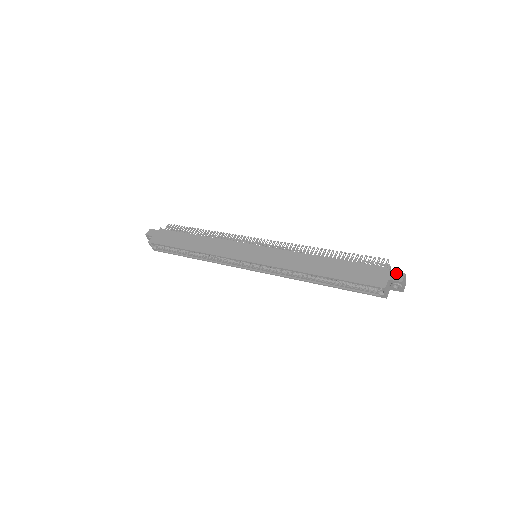
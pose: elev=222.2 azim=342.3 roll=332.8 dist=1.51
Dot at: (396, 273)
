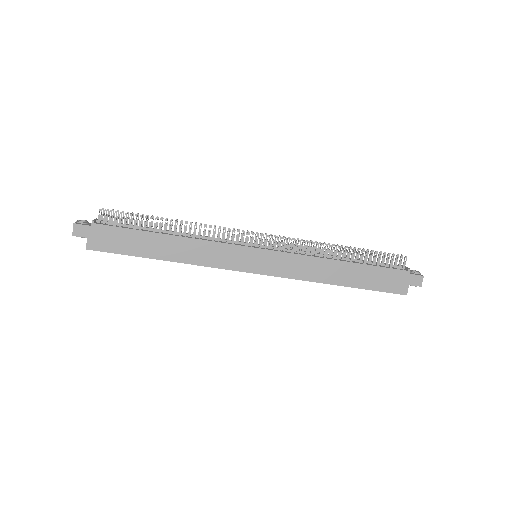
Dot at: (416, 277)
